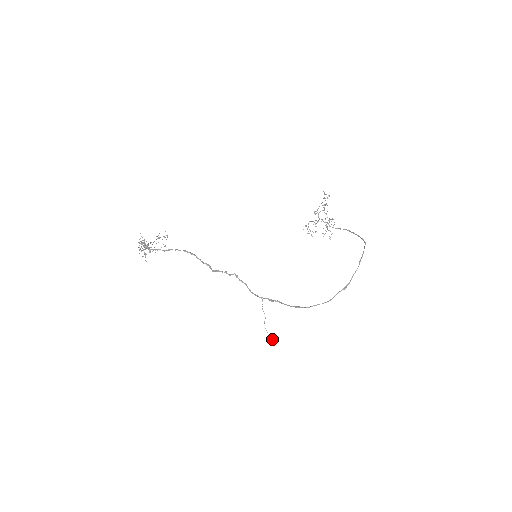
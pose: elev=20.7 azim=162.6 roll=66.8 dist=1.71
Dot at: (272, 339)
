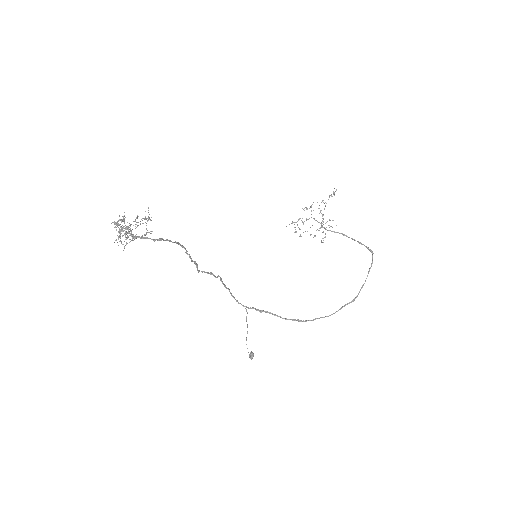
Dot at: occluded
